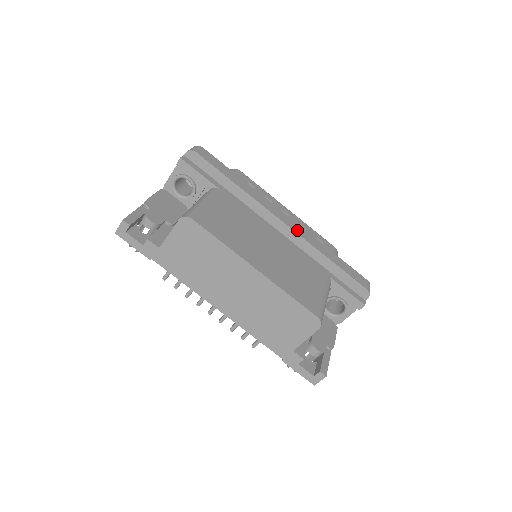
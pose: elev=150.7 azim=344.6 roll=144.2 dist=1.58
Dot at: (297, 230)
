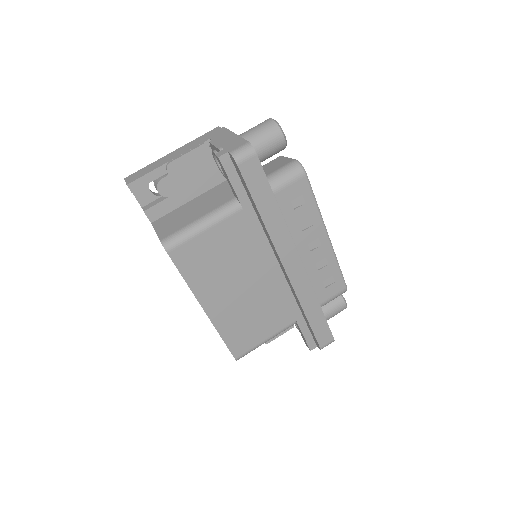
Dot at: (296, 280)
